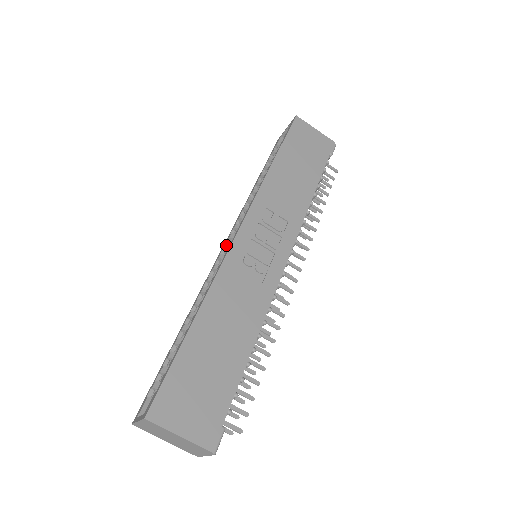
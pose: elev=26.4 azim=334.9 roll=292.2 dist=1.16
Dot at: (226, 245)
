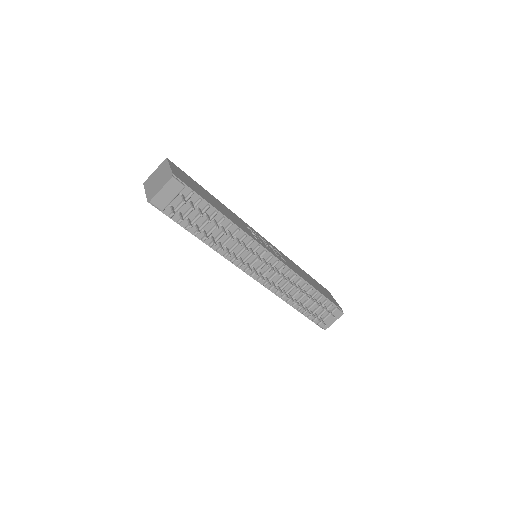
Dot at: occluded
